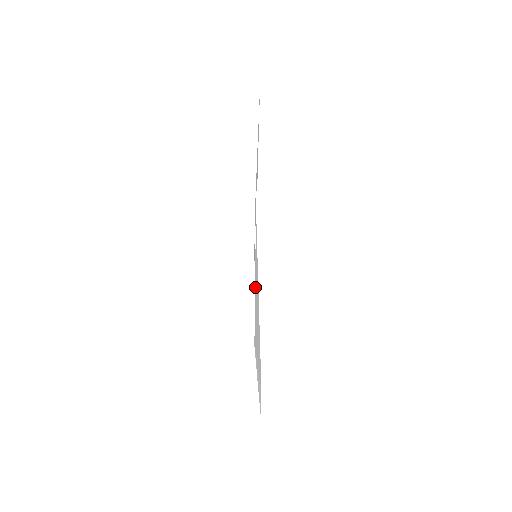
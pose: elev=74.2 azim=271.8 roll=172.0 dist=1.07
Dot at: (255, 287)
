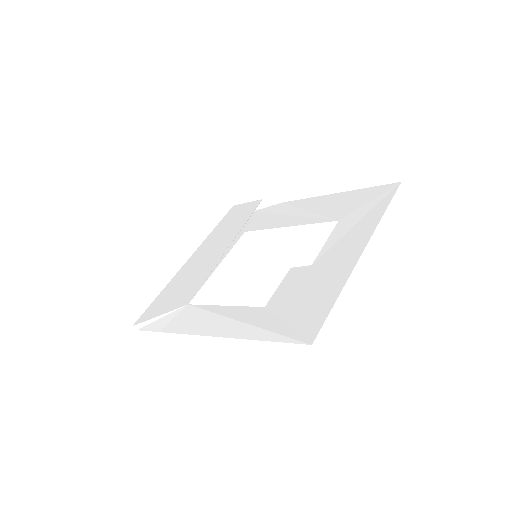
Dot at: (242, 324)
